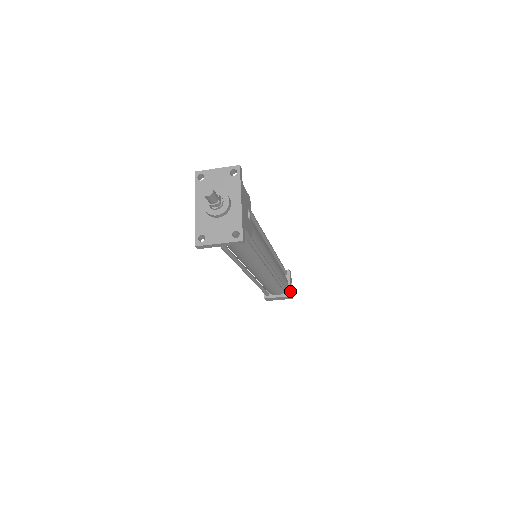
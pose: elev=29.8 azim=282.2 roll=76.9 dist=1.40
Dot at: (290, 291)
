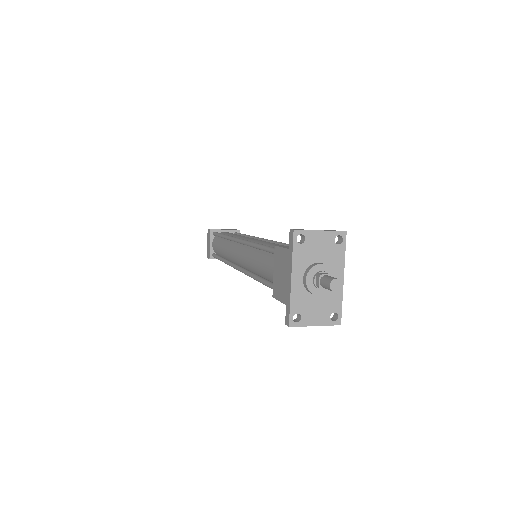
Dot at: occluded
